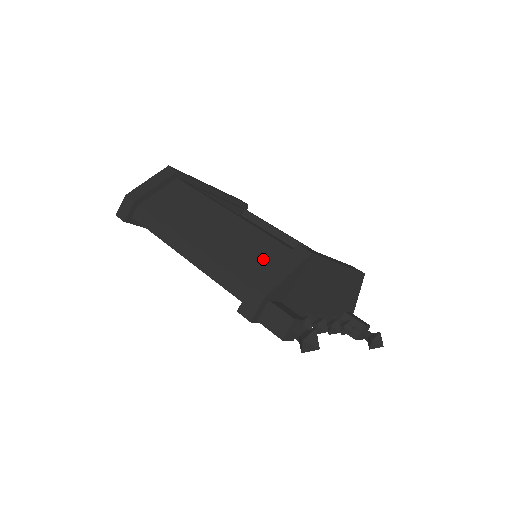
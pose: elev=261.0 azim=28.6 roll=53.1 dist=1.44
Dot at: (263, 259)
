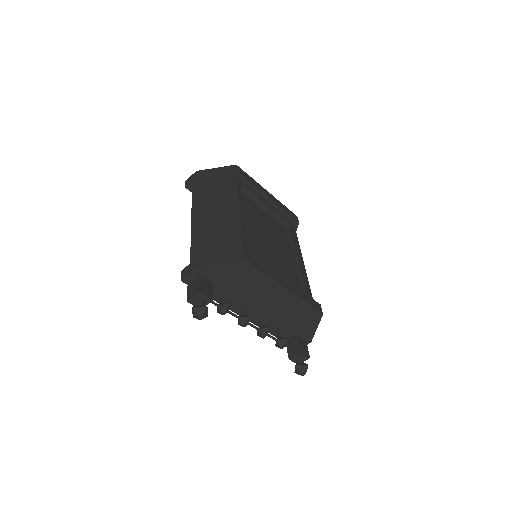
Dot at: (222, 250)
